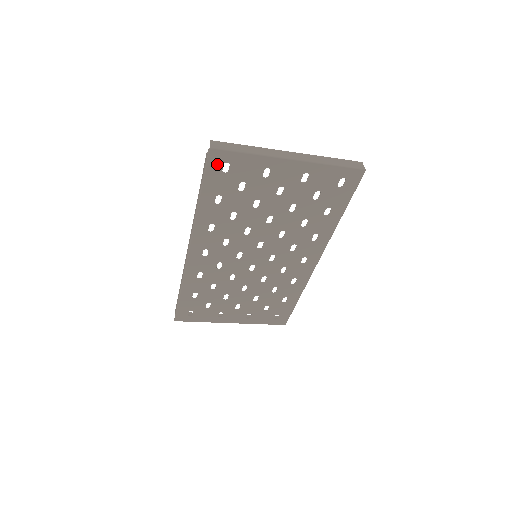
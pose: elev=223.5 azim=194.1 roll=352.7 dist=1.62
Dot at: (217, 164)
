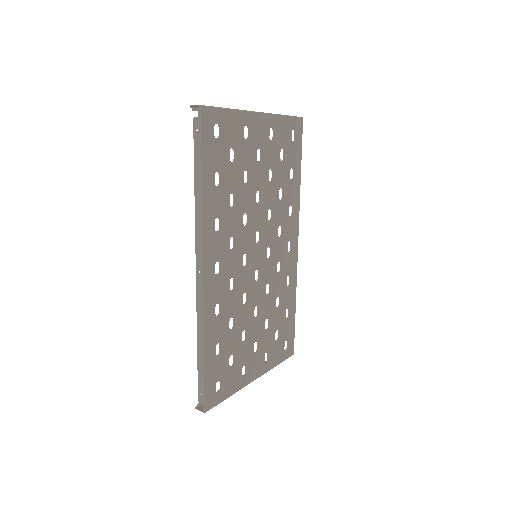
Dot at: (209, 127)
